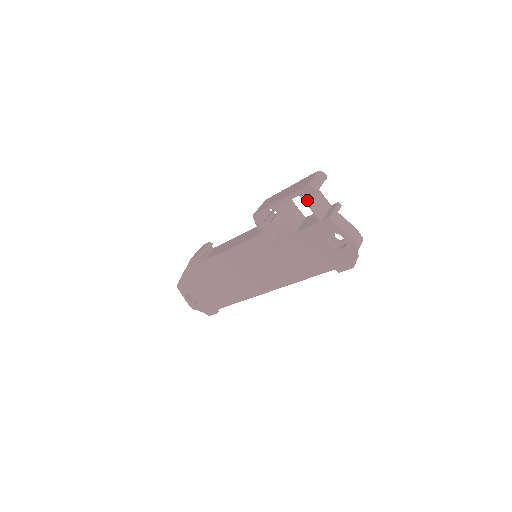
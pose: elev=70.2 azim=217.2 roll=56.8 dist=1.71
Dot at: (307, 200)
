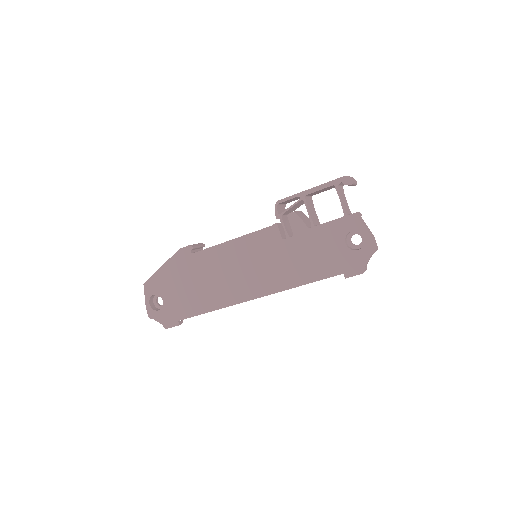
Dot at: (339, 192)
